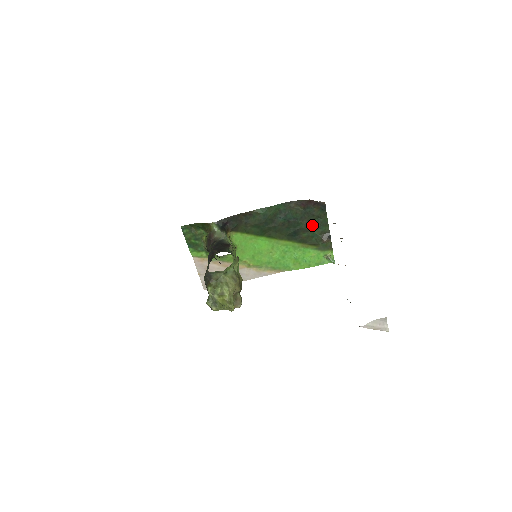
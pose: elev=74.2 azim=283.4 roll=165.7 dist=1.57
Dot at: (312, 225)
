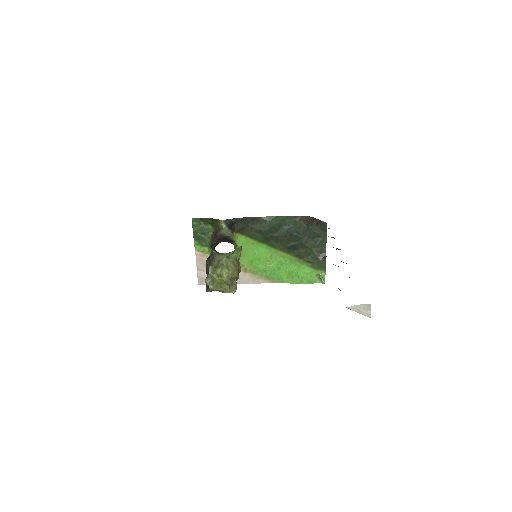
Dot at: (311, 242)
